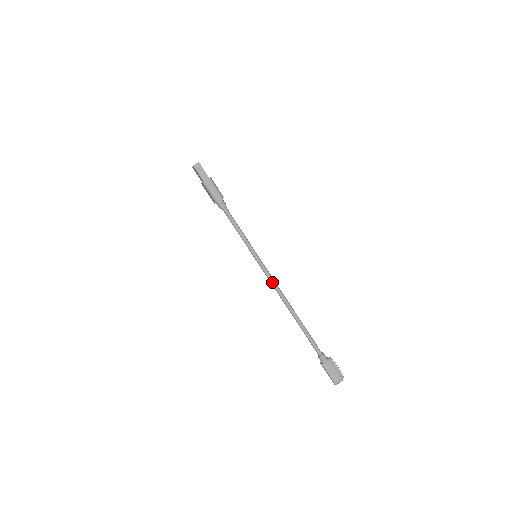
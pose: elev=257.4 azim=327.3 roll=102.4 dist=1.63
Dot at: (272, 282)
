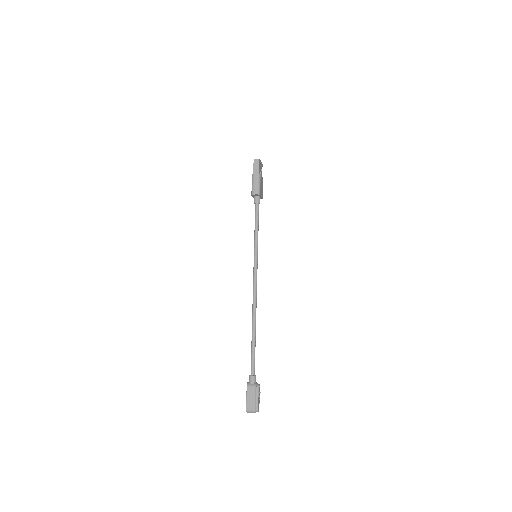
Dot at: (254, 284)
